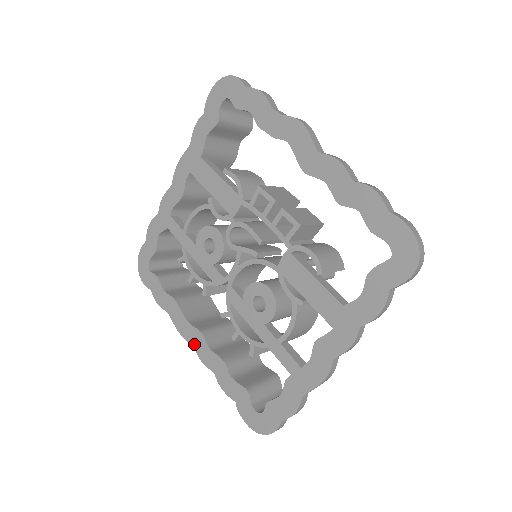
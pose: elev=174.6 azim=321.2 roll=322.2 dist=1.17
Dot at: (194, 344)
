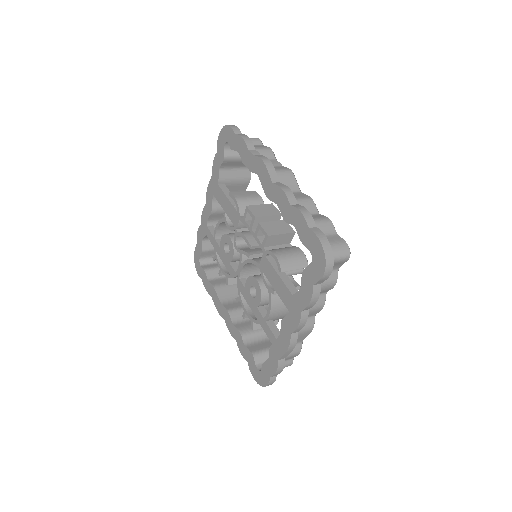
Dot at: (225, 320)
